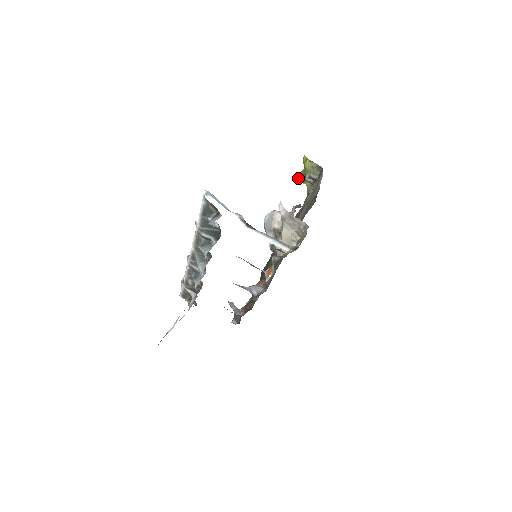
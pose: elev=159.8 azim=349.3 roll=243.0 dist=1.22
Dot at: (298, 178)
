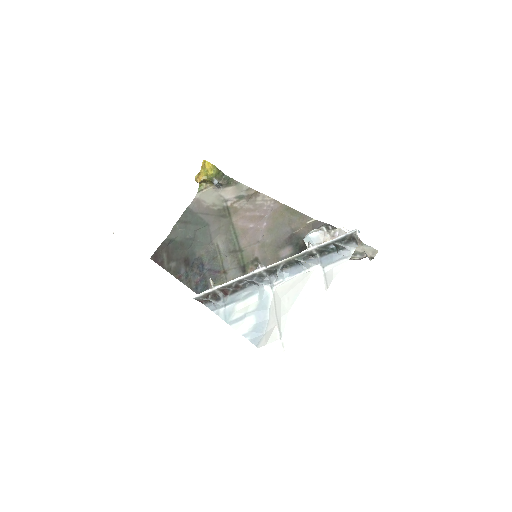
Dot at: (199, 180)
